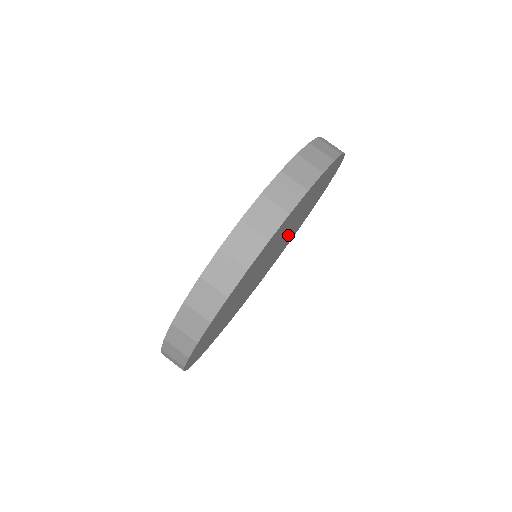
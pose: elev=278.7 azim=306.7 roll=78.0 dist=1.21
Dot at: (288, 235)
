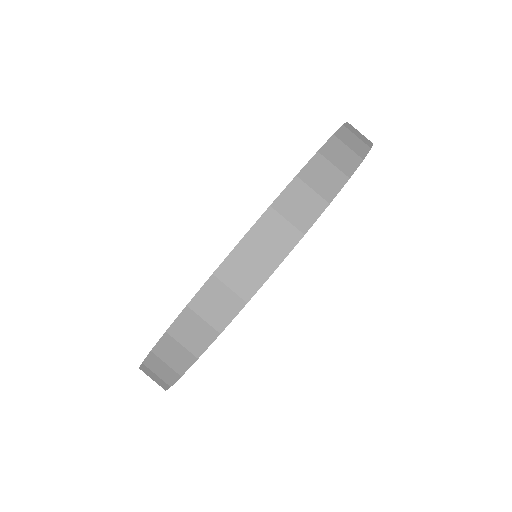
Dot at: occluded
